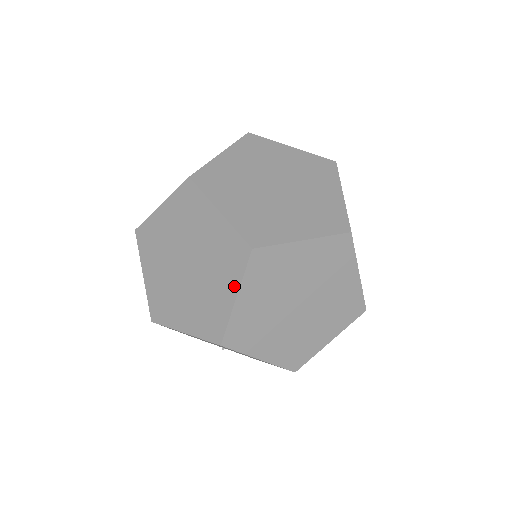
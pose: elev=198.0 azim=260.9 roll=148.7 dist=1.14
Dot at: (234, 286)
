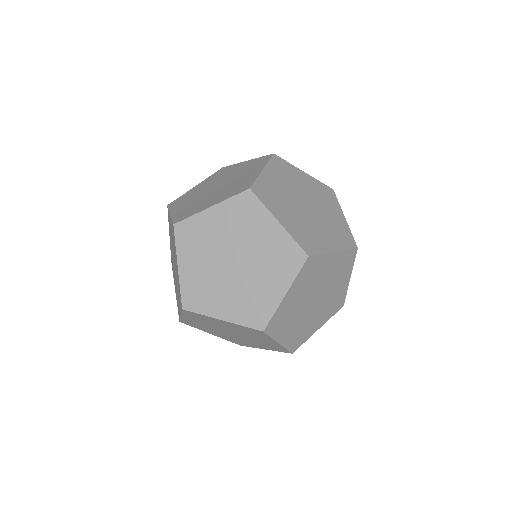
Dot at: (267, 349)
